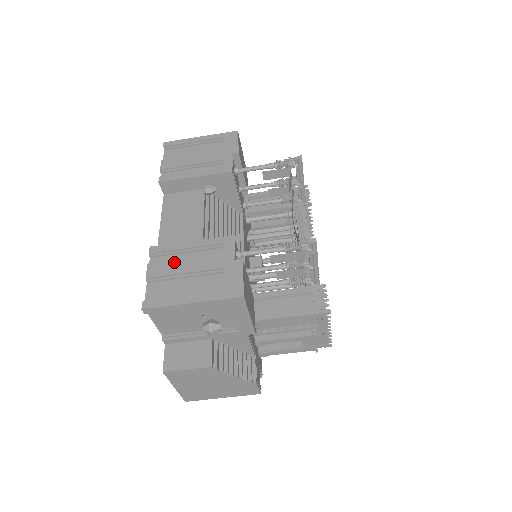
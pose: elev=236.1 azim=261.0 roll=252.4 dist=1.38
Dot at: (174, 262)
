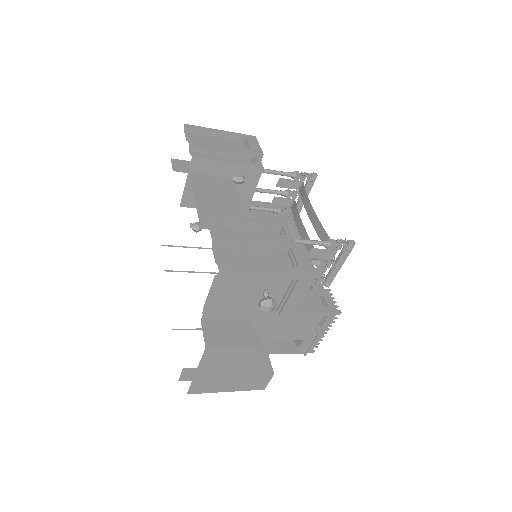
Dot at: (238, 232)
